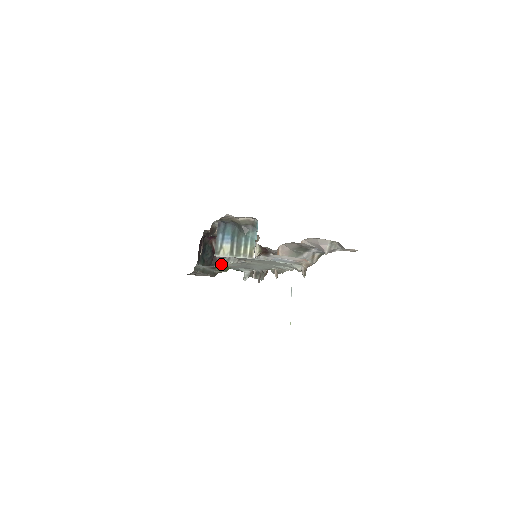
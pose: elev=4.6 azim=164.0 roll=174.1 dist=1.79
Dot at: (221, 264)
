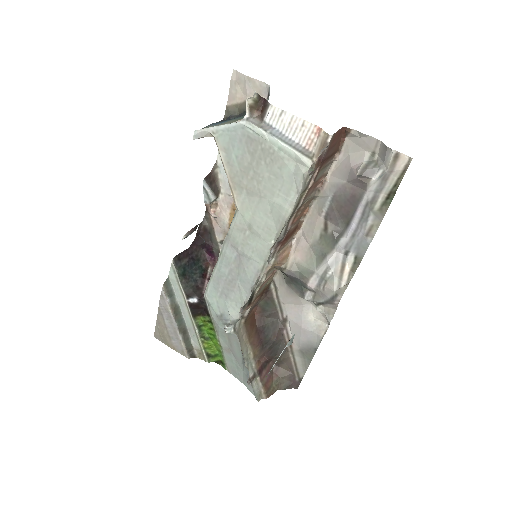
Dot at: (205, 293)
